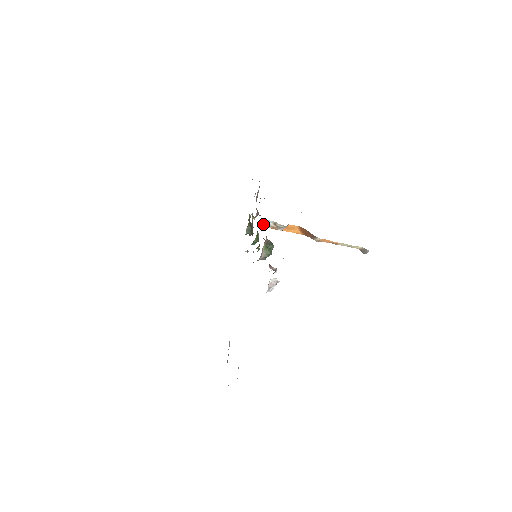
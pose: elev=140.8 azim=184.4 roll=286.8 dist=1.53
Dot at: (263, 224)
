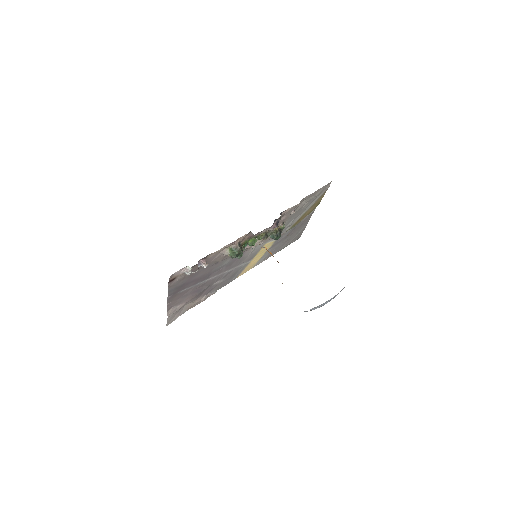
Dot at: occluded
